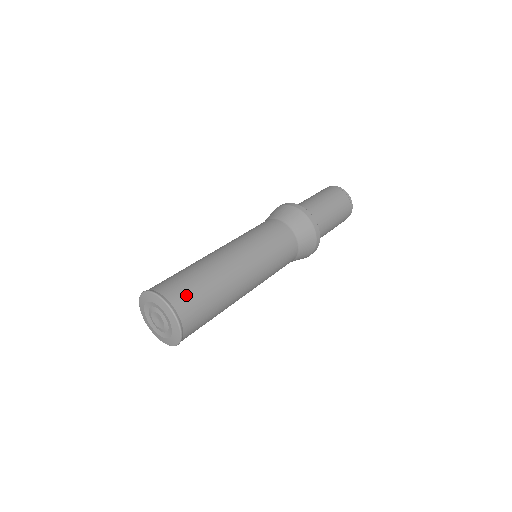
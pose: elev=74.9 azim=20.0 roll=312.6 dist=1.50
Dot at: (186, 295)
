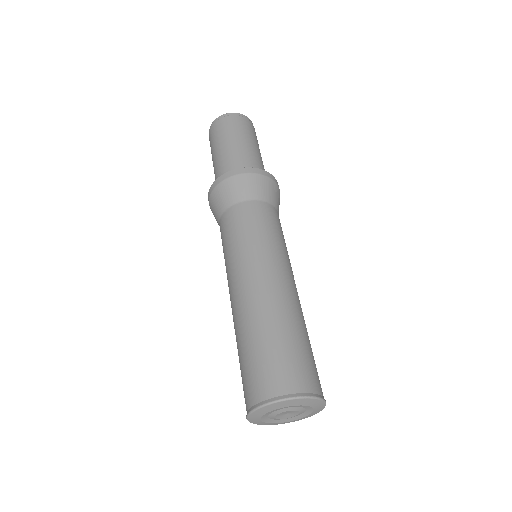
Dot at: (310, 370)
